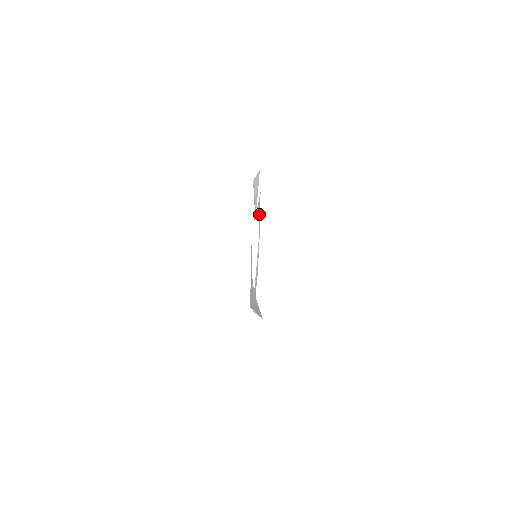
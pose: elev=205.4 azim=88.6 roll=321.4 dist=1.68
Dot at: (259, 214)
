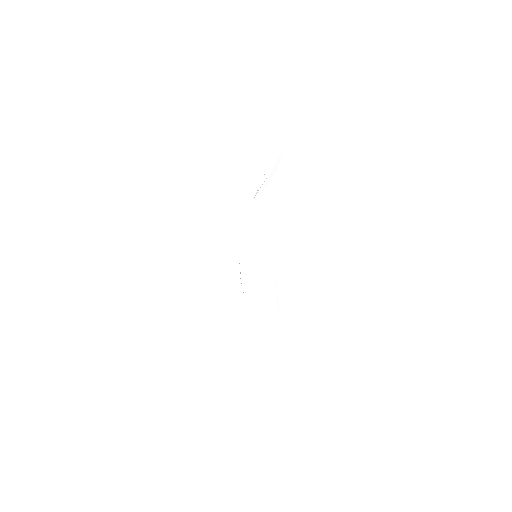
Dot at: occluded
